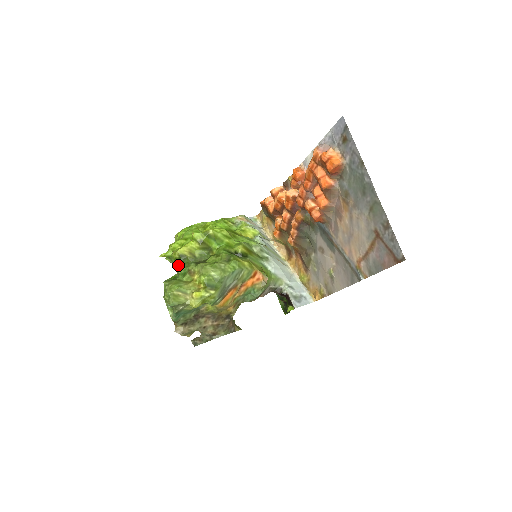
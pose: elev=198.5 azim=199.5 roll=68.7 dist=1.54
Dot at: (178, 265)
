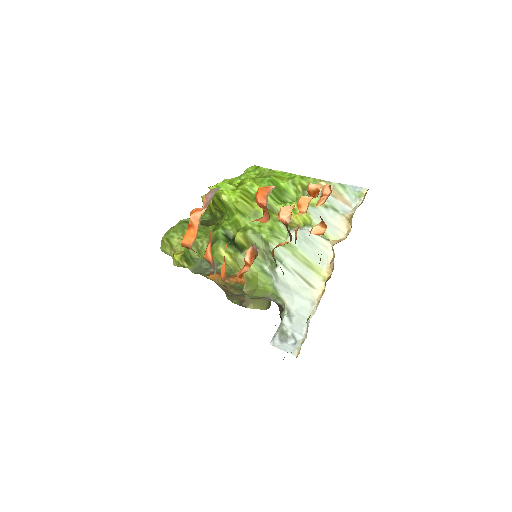
Dot at: occluded
